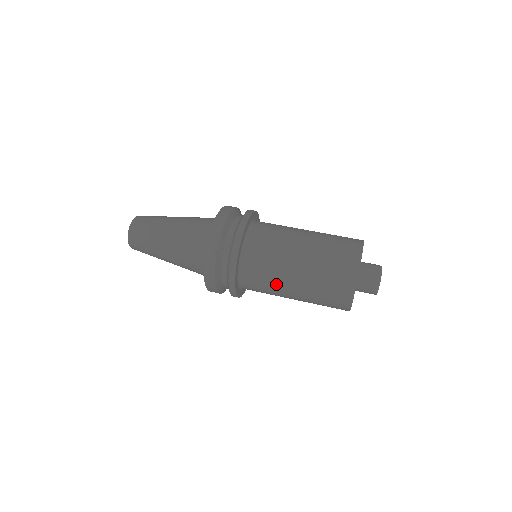
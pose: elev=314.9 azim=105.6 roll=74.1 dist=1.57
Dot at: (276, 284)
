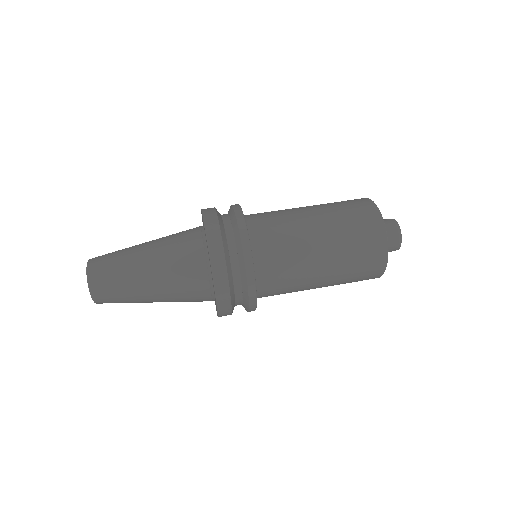
Dot at: (299, 290)
